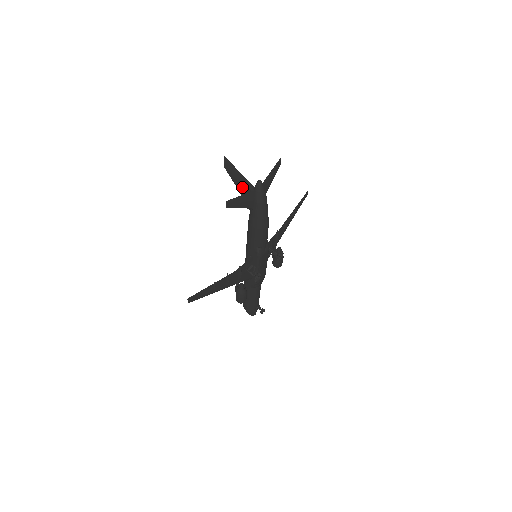
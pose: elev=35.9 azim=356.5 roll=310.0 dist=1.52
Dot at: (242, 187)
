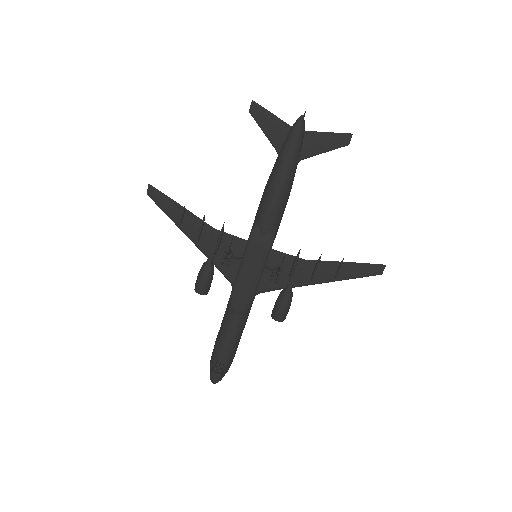
Dot at: occluded
